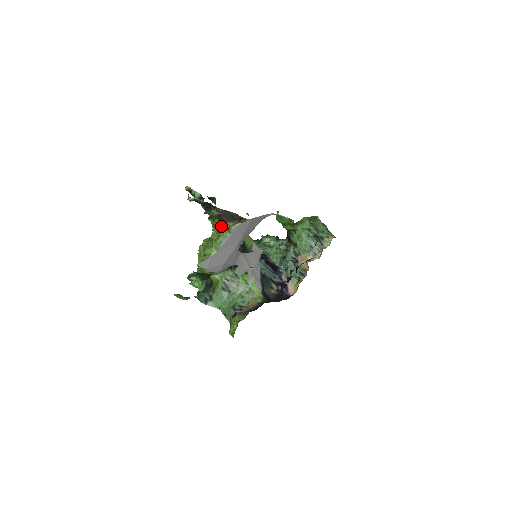
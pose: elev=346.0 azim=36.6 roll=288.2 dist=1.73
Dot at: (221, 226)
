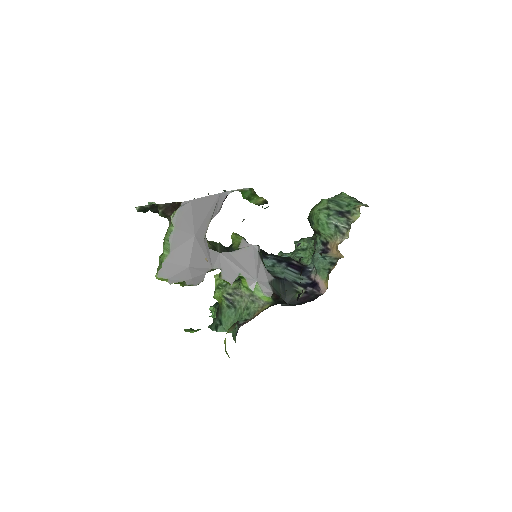
Dot at: (169, 224)
